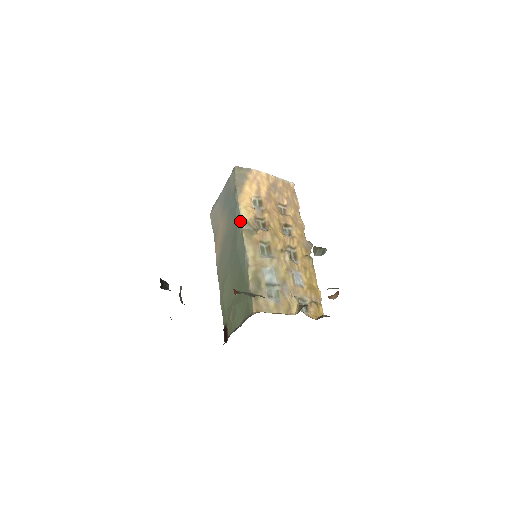
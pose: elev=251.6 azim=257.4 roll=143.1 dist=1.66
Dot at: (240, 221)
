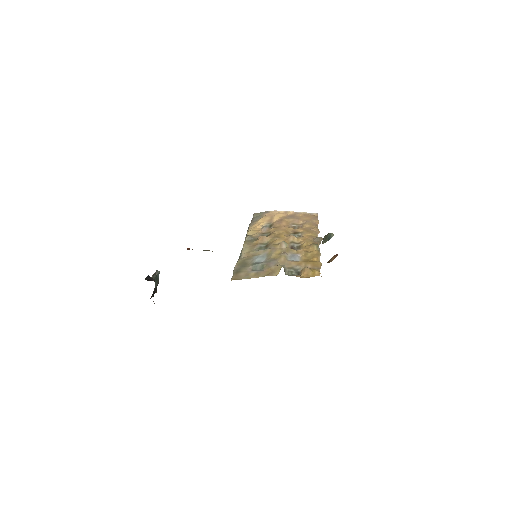
Dot at: occluded
